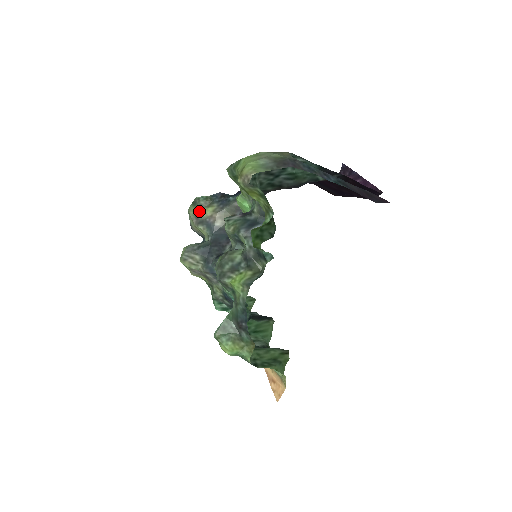
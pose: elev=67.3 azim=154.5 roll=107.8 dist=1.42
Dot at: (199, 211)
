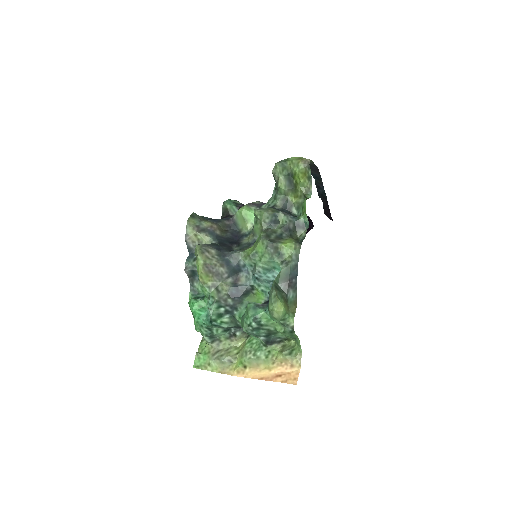
Dot at: (199, 222)
